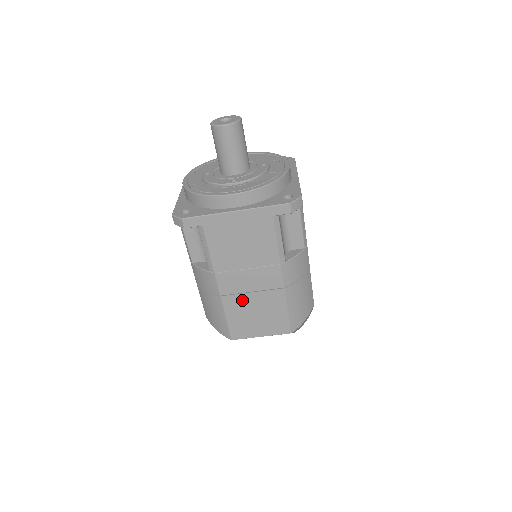
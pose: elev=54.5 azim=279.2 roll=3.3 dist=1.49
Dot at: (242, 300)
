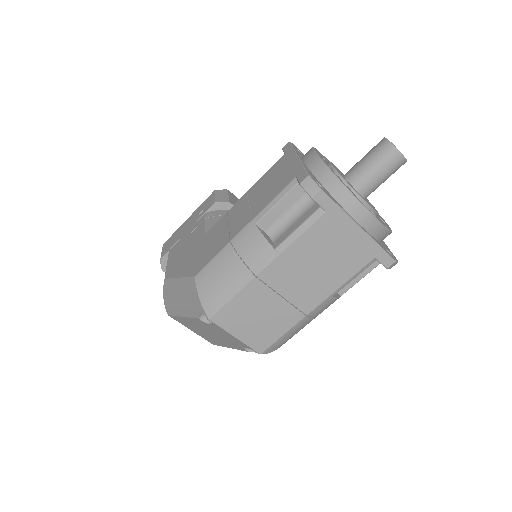
Dot at: (266, 295)
